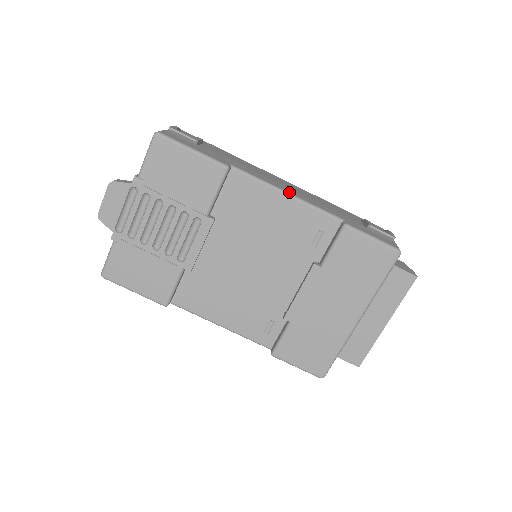
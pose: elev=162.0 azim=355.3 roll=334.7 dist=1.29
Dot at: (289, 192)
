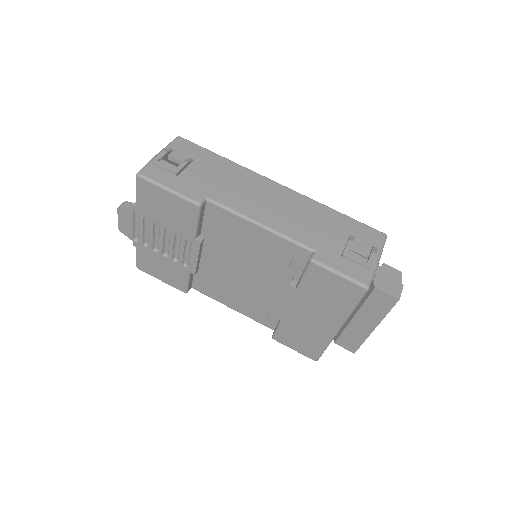
Dot at: (262, 222)
